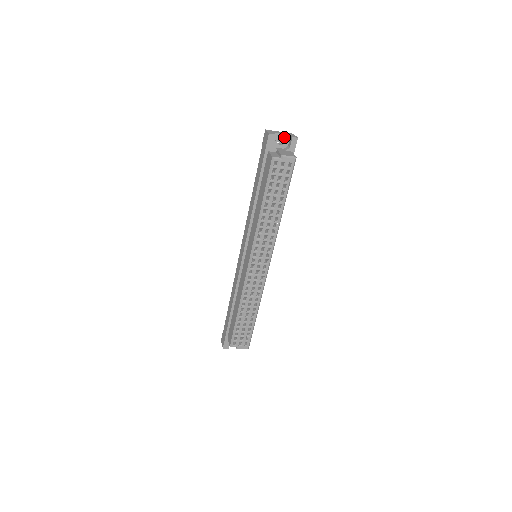
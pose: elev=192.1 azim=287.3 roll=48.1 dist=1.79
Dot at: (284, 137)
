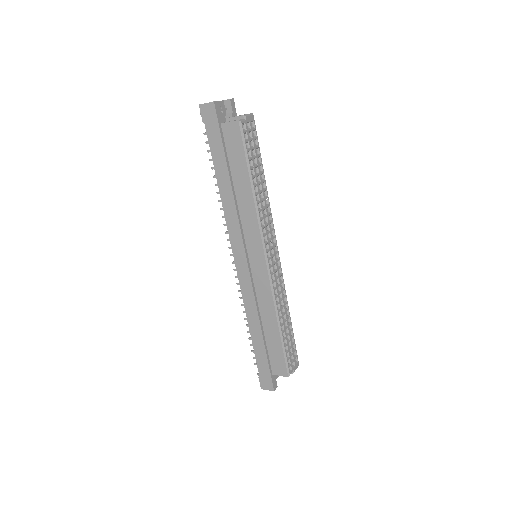
Dot at: (220, 104)
